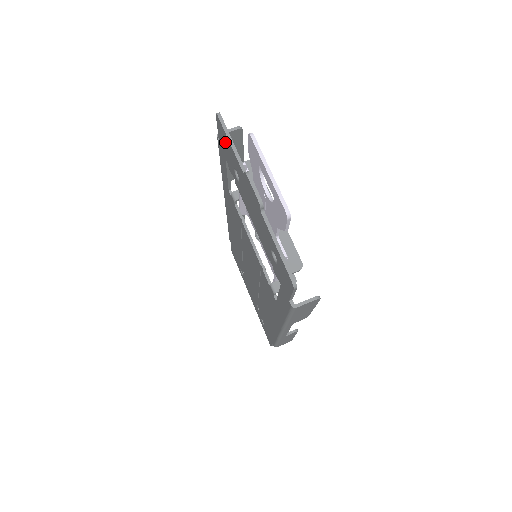
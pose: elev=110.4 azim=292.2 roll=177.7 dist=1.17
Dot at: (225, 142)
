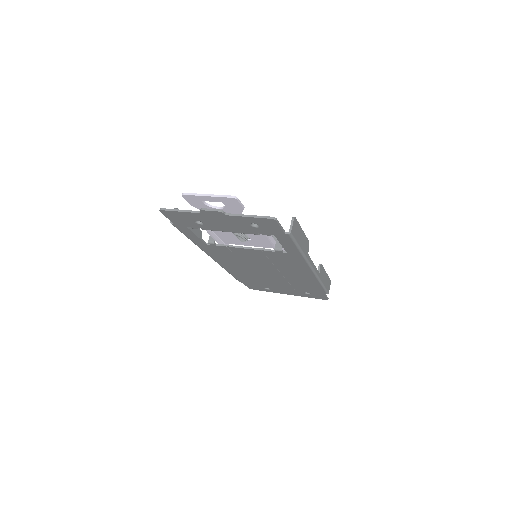
Dot at: (177, 217)
